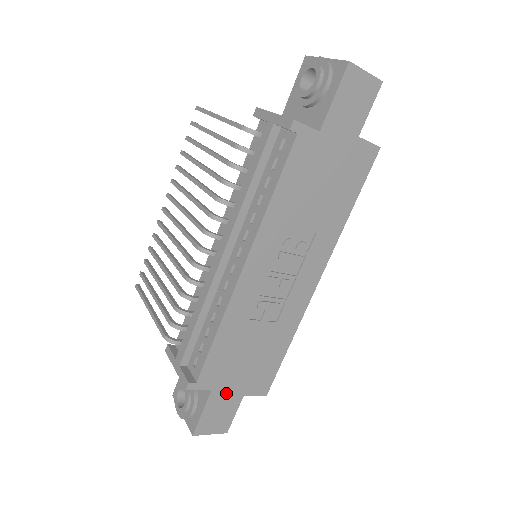
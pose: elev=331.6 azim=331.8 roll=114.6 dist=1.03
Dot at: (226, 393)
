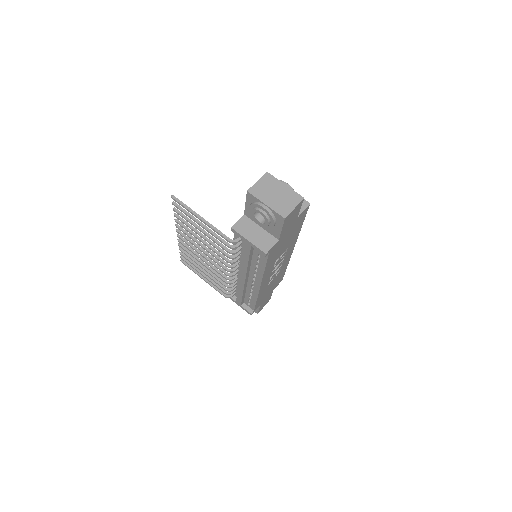
Dot at: (266, 298)
